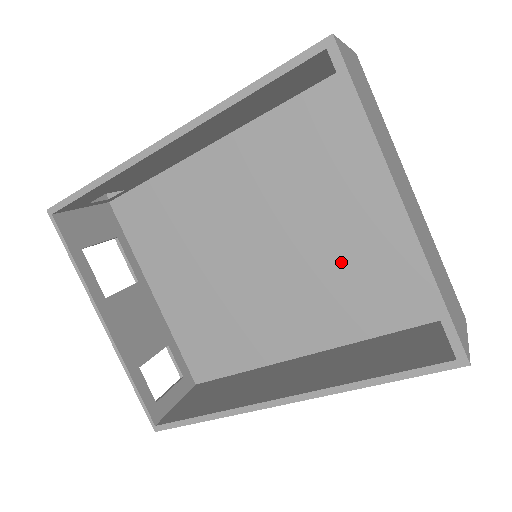
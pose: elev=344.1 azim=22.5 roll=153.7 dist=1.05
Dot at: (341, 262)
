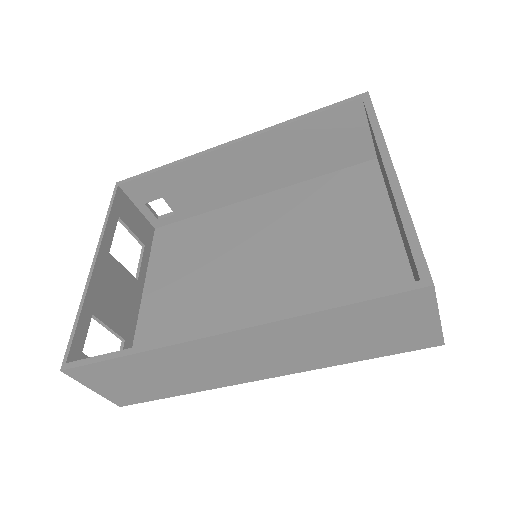
Dot at: (330, 281)
